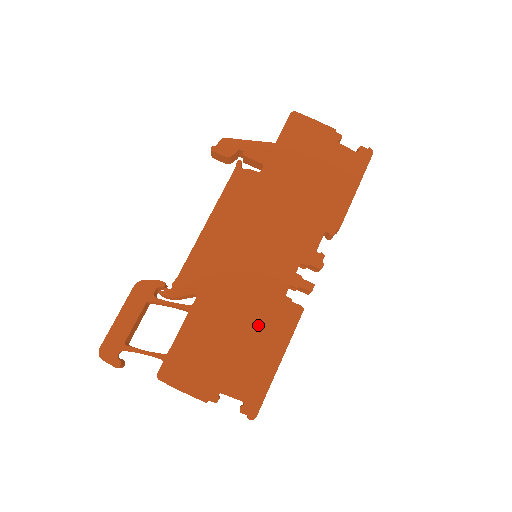
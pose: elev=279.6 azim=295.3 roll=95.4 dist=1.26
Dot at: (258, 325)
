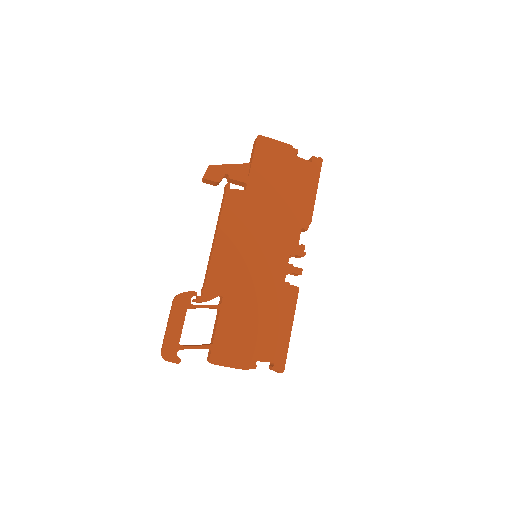
Dot at: (271, 307)
